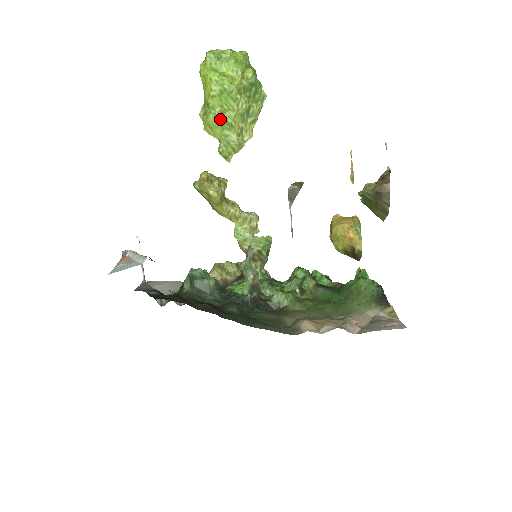
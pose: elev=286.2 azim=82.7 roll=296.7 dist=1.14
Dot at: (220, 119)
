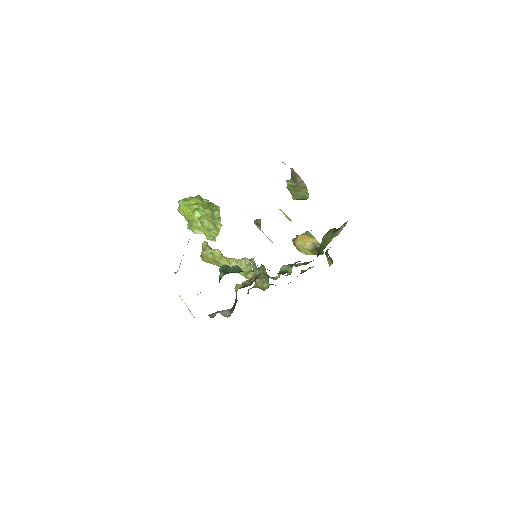
Dot at: (200, 223)
